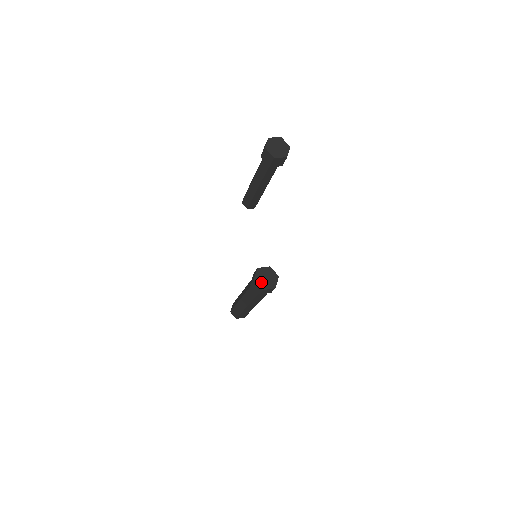
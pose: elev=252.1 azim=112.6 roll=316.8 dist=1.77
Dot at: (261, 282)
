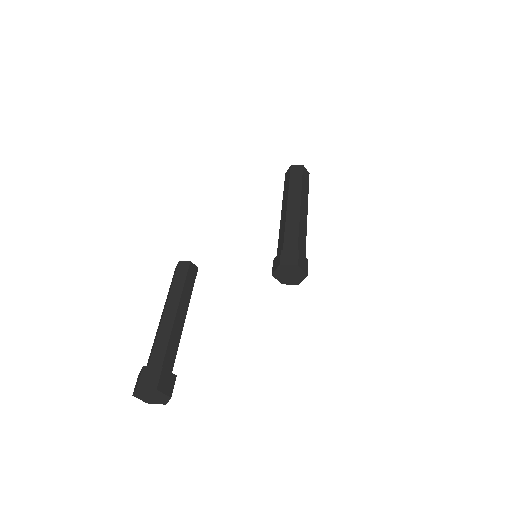
Dot at: (289, 281)
